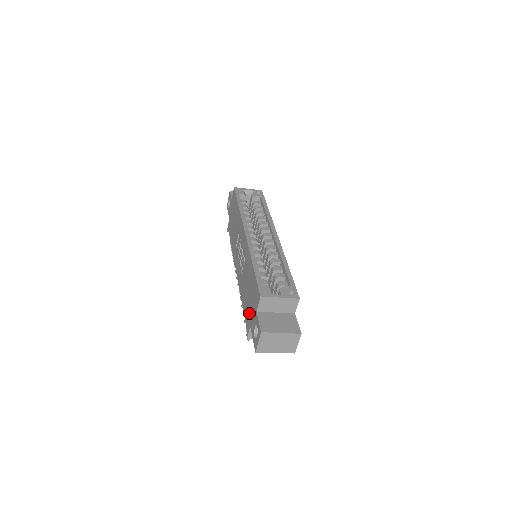
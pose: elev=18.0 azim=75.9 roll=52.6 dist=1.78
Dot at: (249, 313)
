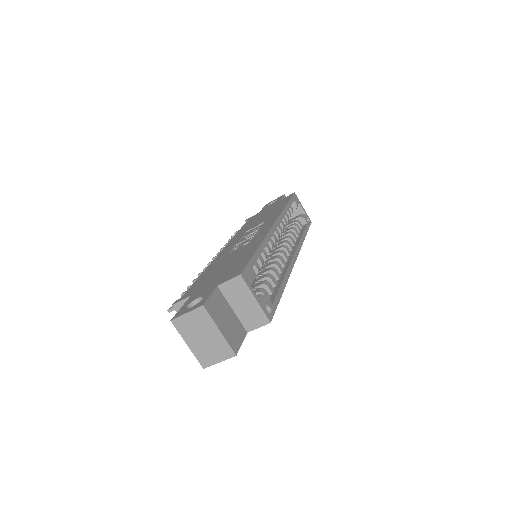
Dot at: (203, 284)
